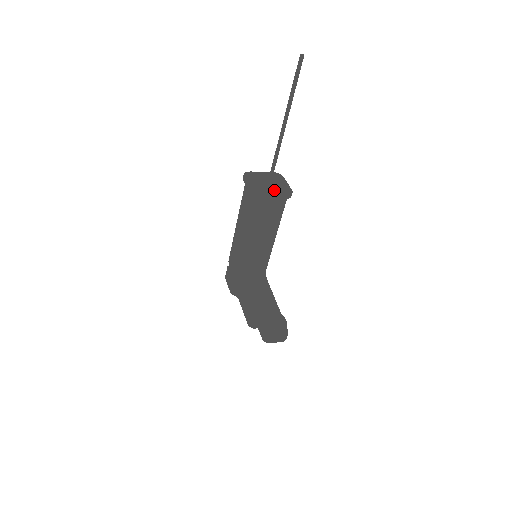
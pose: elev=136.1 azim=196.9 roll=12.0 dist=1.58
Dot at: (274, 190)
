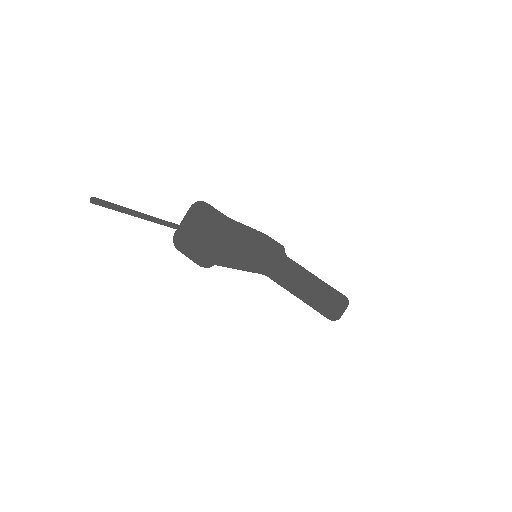
Dot at: occluded
